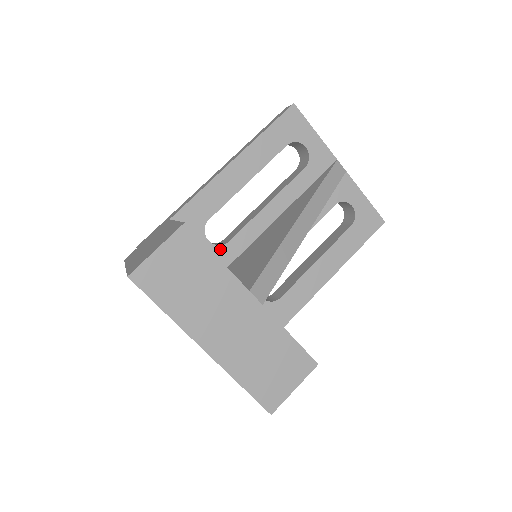
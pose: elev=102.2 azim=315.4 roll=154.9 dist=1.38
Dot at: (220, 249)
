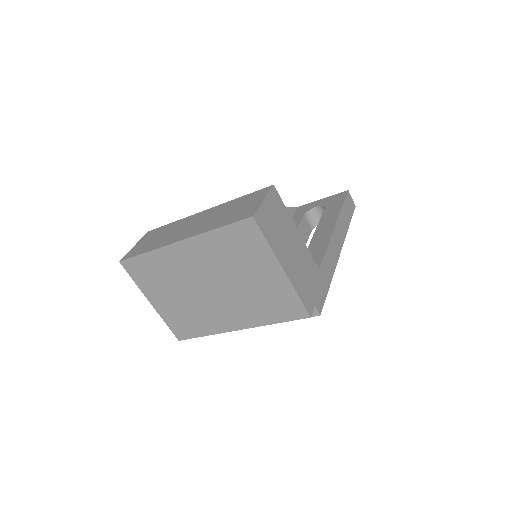
Dot at: occluded
